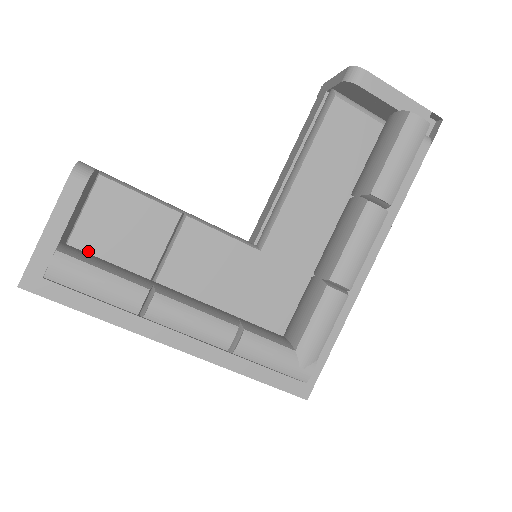
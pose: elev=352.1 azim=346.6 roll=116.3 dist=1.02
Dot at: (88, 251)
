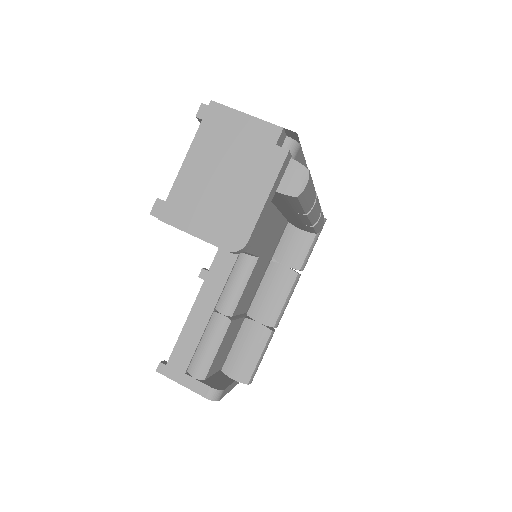
Dot at: (225, 358)
